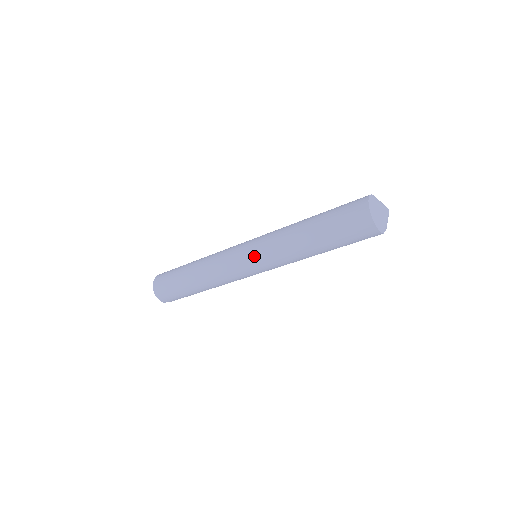
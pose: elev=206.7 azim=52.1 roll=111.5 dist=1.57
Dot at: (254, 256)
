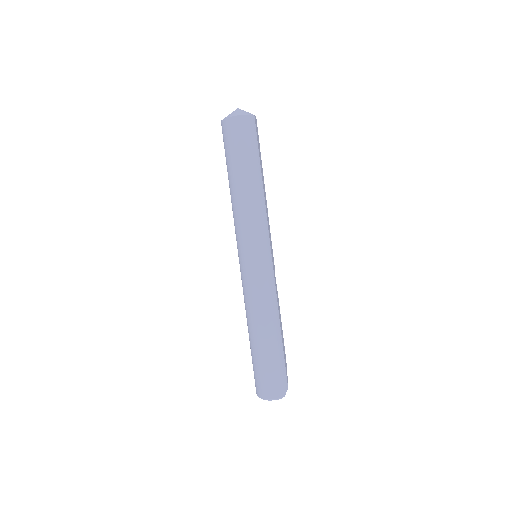
Dot at: (246, 249)
